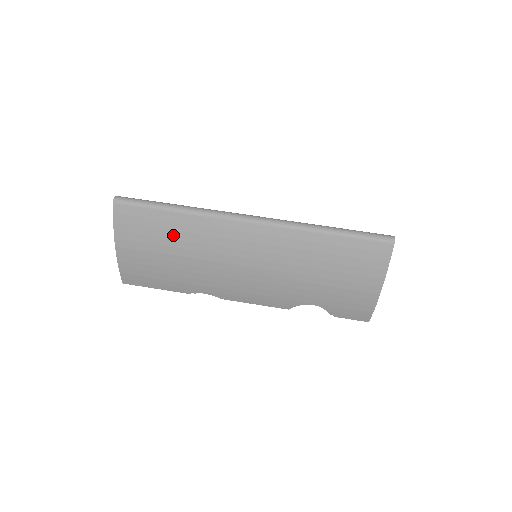
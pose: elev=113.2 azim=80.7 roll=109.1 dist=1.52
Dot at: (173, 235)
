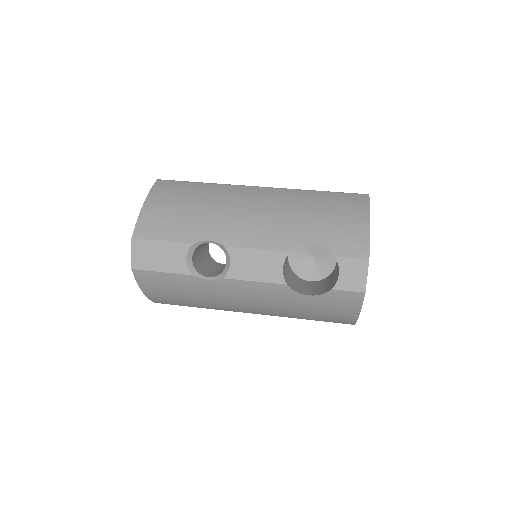
Dot at: (197, 193)
